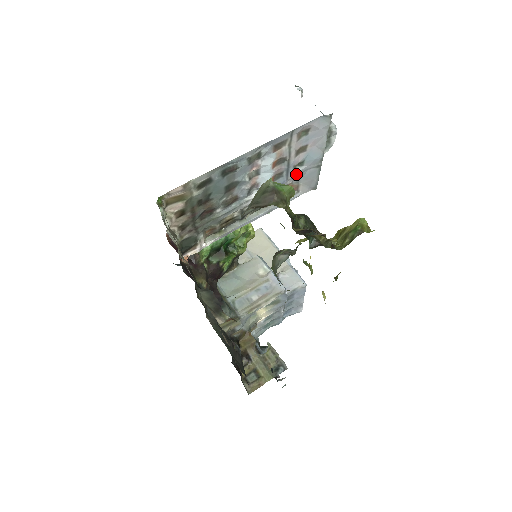
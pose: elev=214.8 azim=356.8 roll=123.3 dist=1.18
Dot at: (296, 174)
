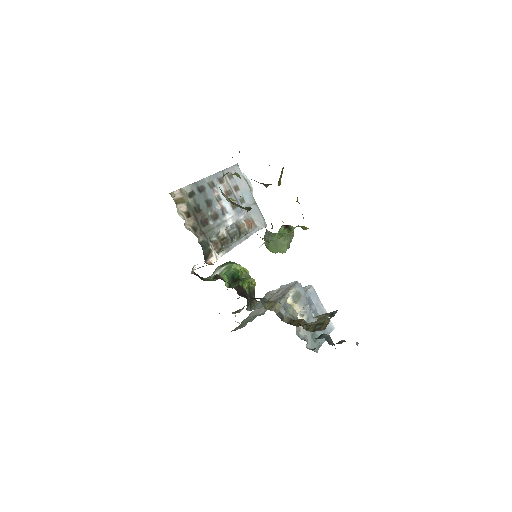
Dot at: occluded
